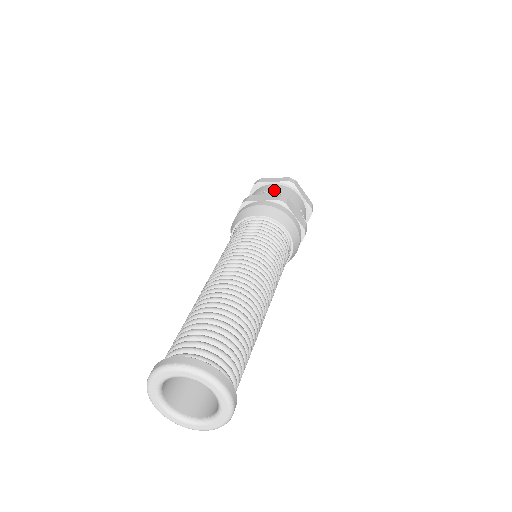
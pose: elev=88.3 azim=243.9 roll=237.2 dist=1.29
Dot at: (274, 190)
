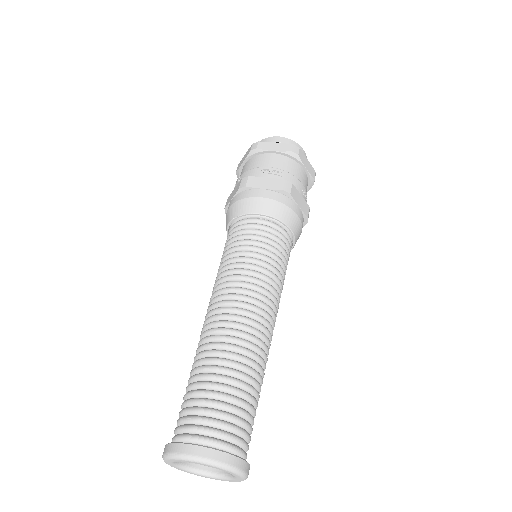
Dot at: (276, 168)
